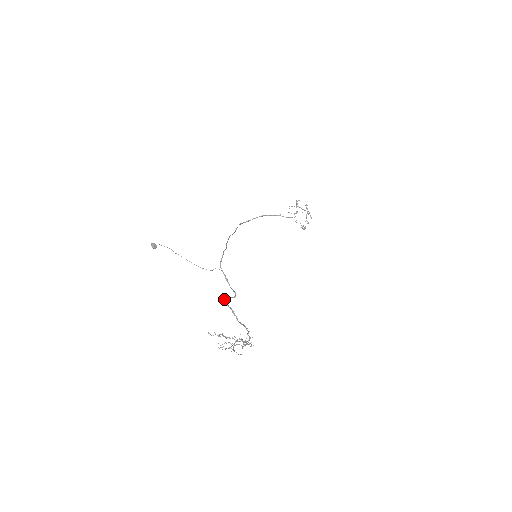
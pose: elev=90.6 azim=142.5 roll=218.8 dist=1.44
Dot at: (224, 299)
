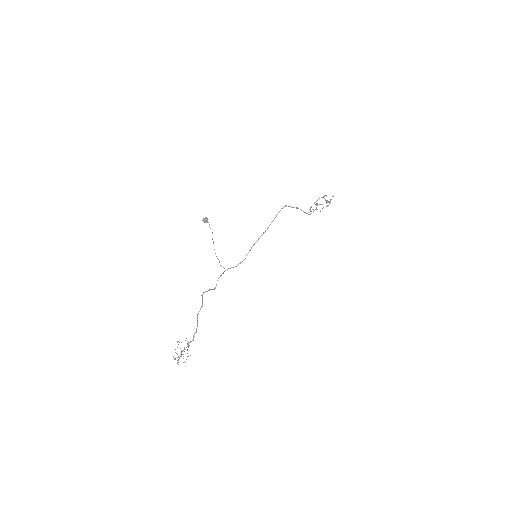
Dot at: occluded
